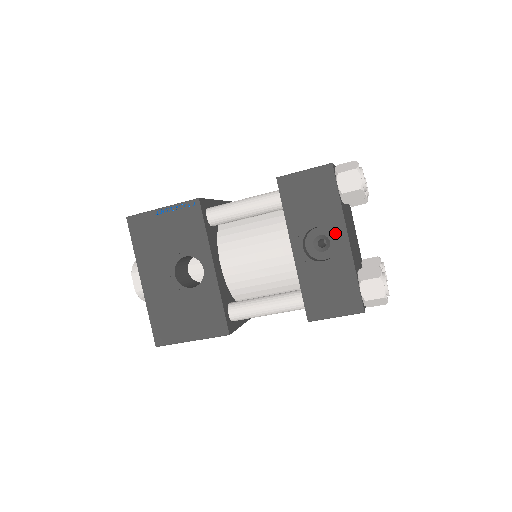
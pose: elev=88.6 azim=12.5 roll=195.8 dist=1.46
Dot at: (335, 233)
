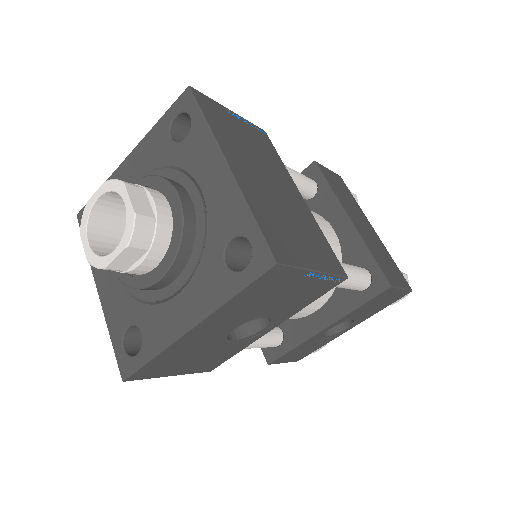
Dot at: (352, 325)
